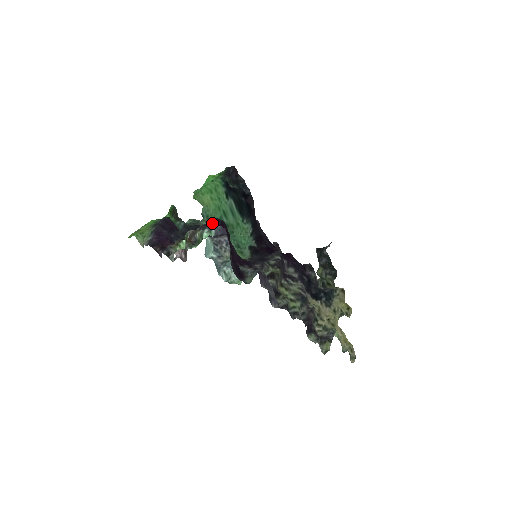
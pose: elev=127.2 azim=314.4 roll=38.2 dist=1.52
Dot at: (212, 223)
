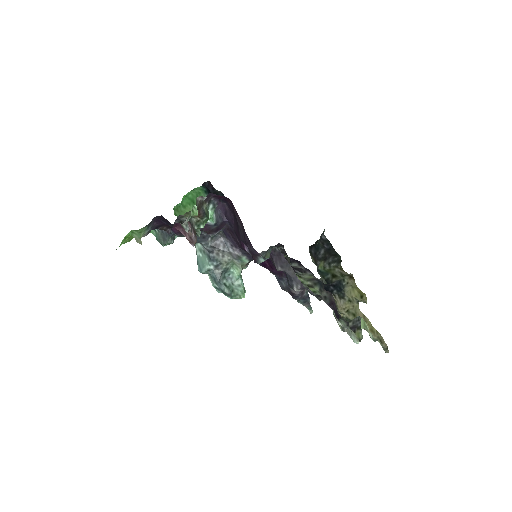
Dot at: occluded
